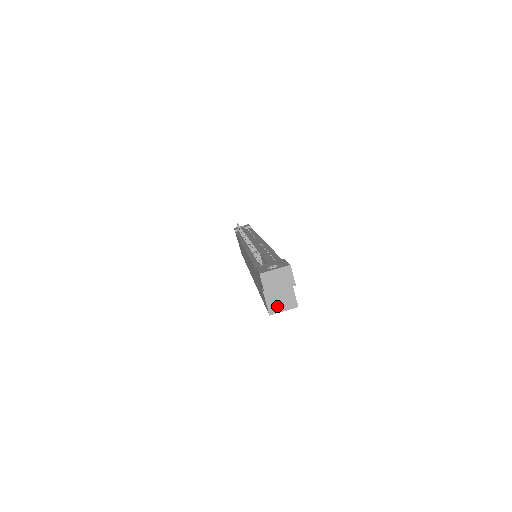
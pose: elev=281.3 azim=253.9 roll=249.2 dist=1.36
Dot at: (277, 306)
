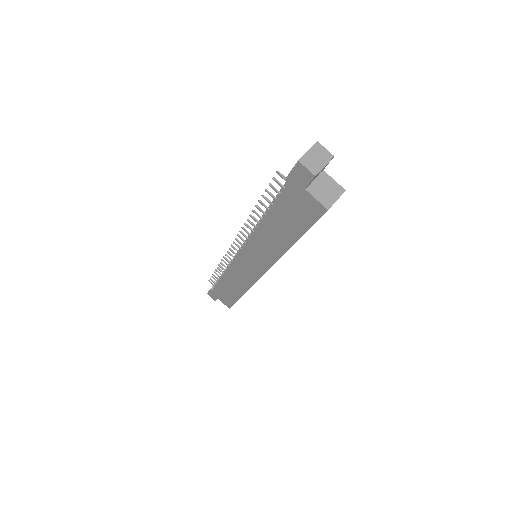
Dot at: (328, 198)
